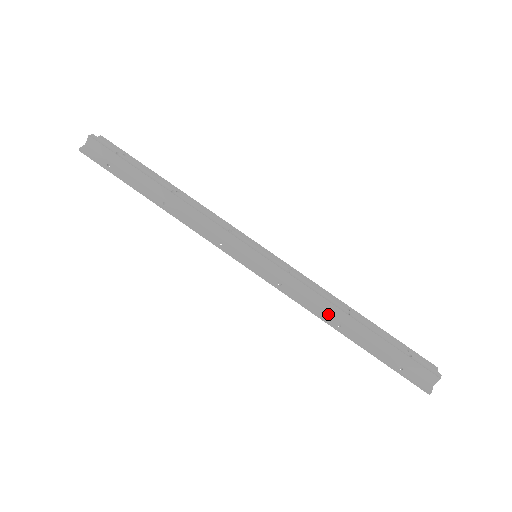
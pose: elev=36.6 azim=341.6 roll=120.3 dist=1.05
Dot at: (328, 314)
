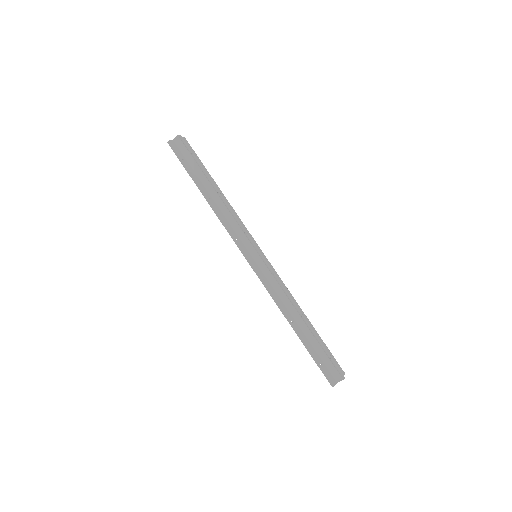
Dot at: (288, 311)
